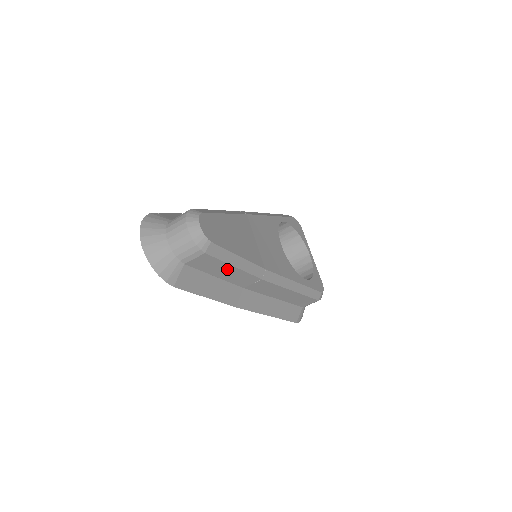
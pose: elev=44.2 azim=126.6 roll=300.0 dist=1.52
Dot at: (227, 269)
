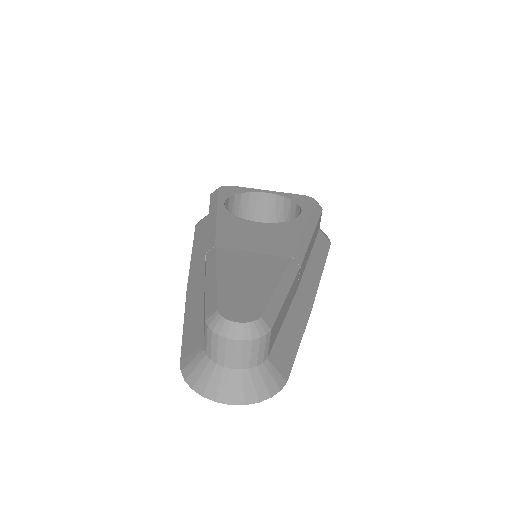
Dot at: (284, 306)
